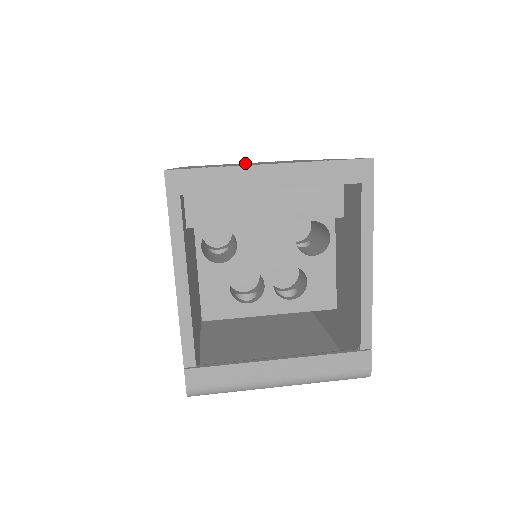
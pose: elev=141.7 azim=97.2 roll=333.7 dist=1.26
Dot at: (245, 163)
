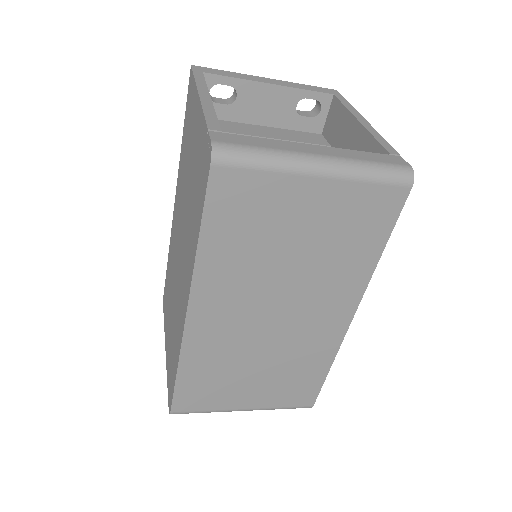
Dot at: occluded
